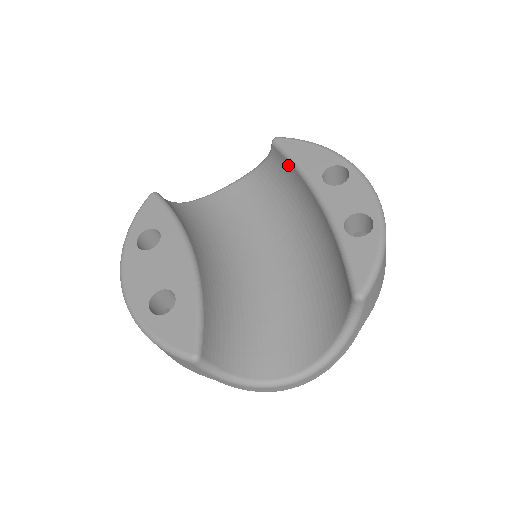
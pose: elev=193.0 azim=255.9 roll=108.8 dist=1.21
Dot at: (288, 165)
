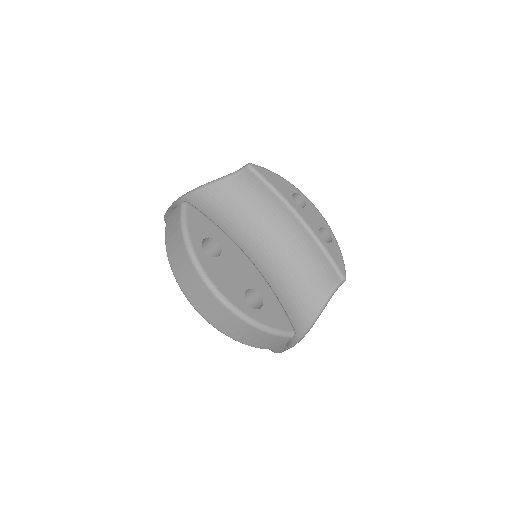
Dot at: (263, 187)
